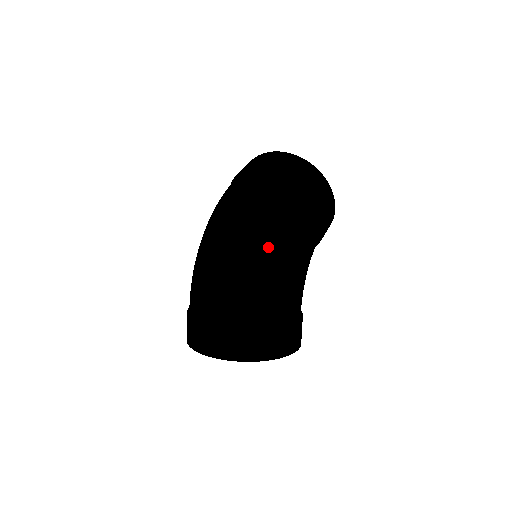
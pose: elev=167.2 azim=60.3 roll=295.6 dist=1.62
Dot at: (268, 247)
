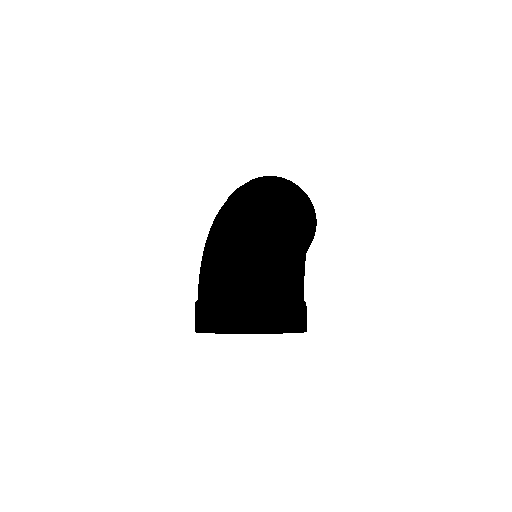
Dot at: (277, 229)
